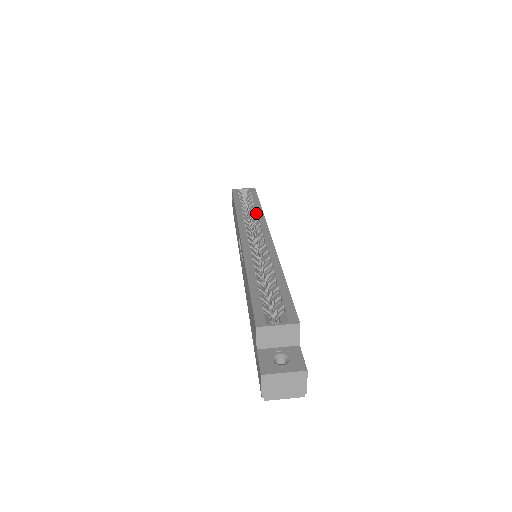
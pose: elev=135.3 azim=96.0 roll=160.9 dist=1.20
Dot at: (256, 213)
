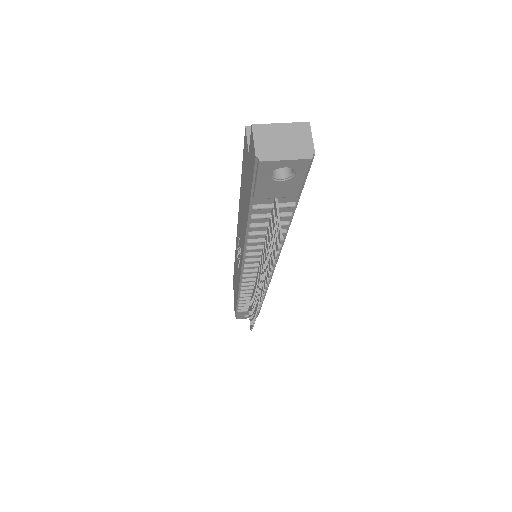
Dot at: occluded
